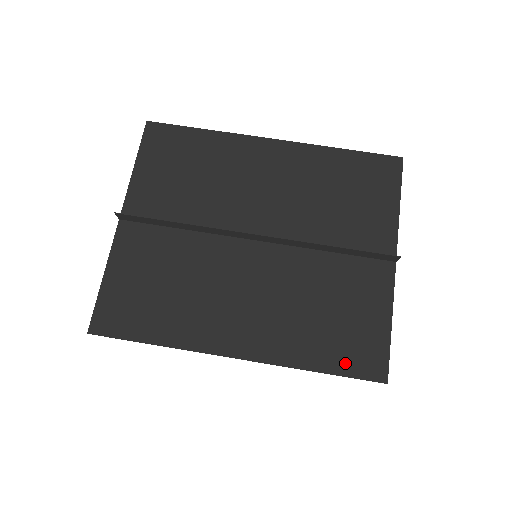
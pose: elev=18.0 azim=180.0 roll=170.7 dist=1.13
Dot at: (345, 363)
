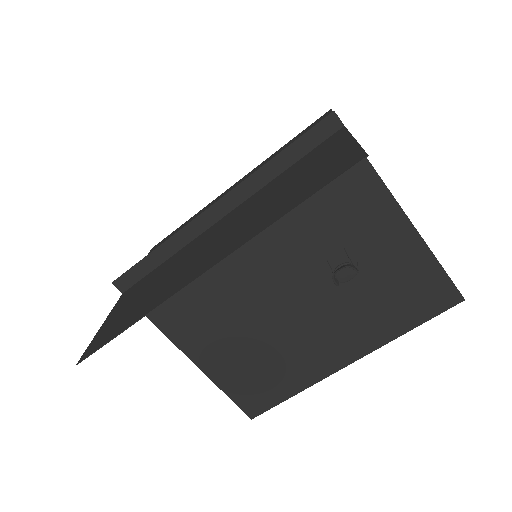
Dot at: (315, 187)
